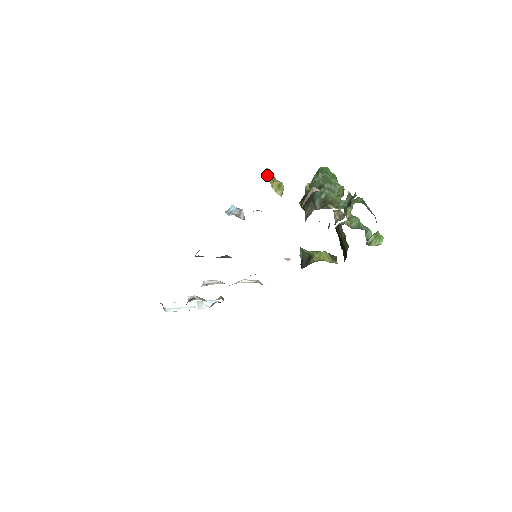
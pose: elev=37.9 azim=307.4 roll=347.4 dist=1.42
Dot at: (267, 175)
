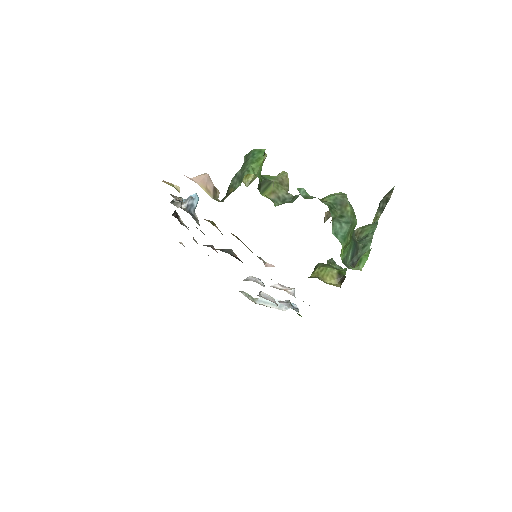
Dot at: occluded
